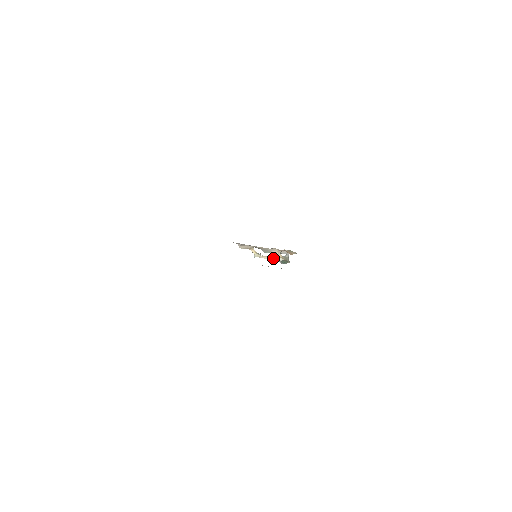
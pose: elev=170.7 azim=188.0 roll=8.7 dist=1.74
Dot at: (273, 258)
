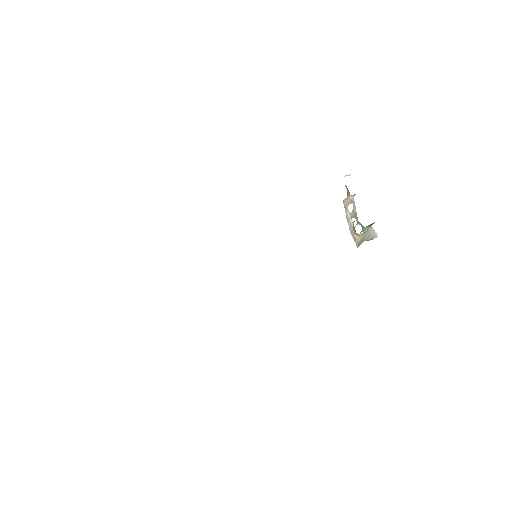
Dot at: (350, 227)
